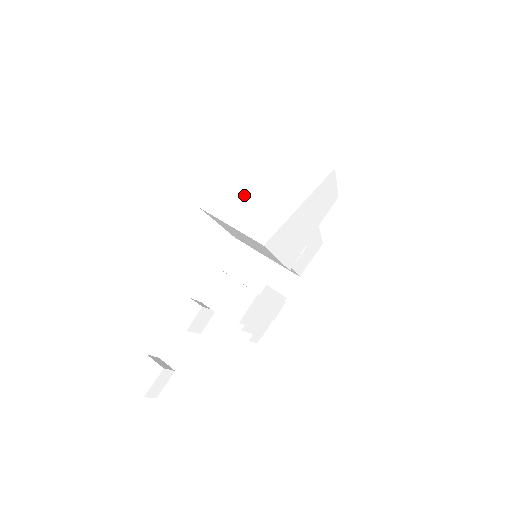
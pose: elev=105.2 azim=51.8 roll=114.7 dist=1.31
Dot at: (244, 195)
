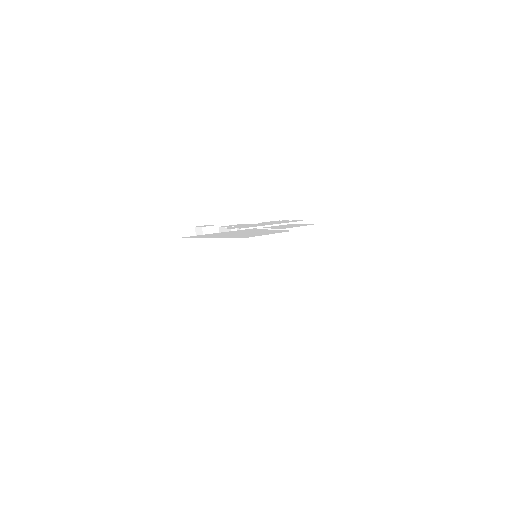
Dot at: (197, 262)
